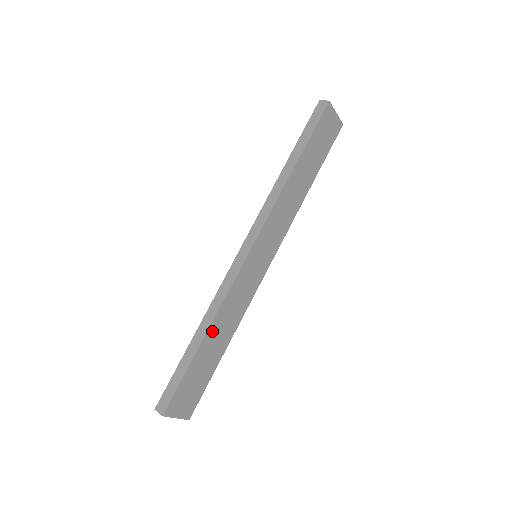
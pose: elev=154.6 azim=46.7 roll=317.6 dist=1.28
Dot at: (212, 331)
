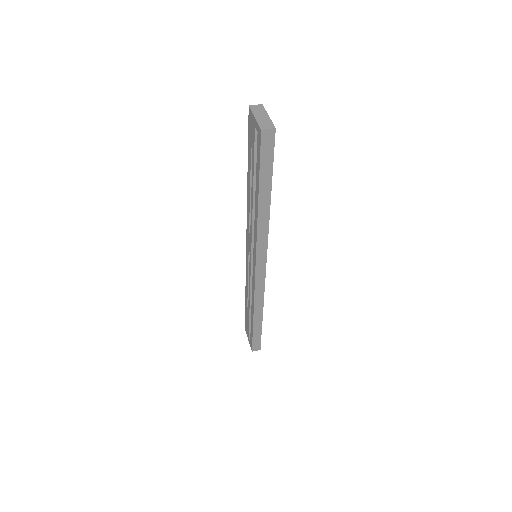
Dot at: occluded
